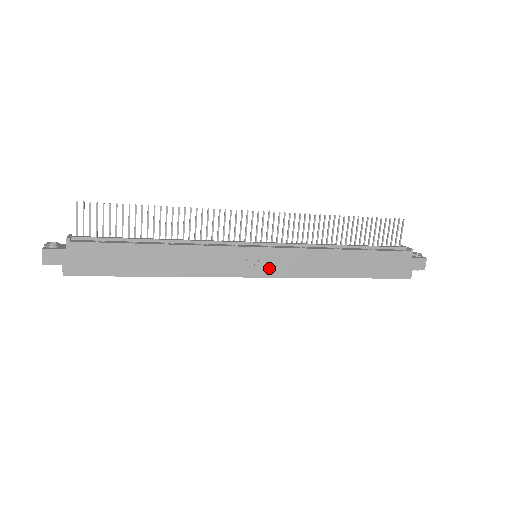
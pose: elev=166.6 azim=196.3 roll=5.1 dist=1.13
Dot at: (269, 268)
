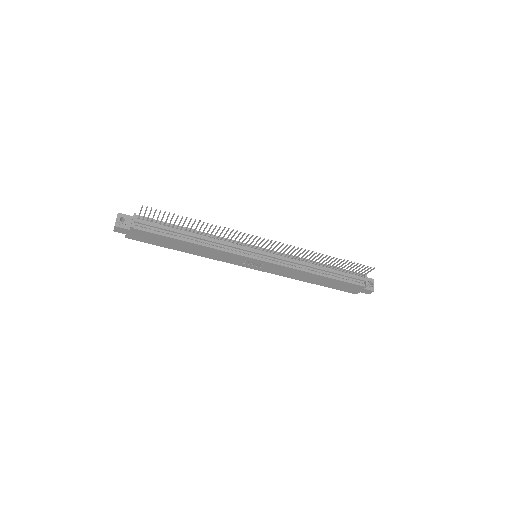
Dot at: (260, 267)
